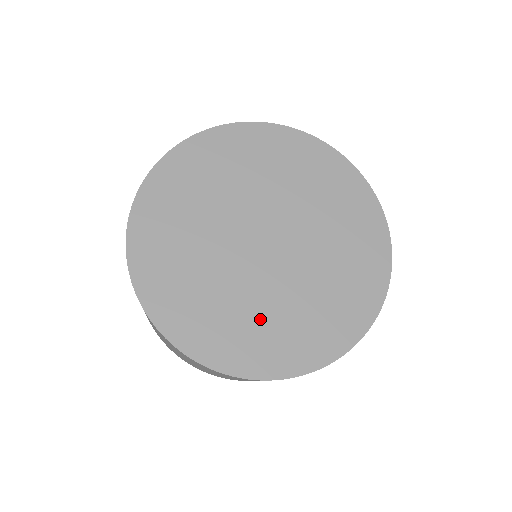
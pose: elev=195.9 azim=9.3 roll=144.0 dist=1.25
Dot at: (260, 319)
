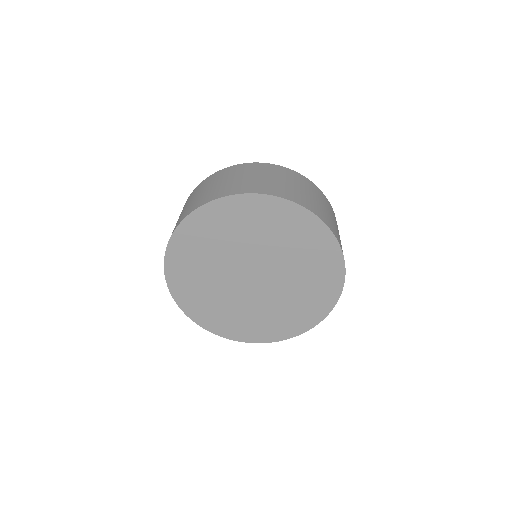
Dot at: (274, 315)
